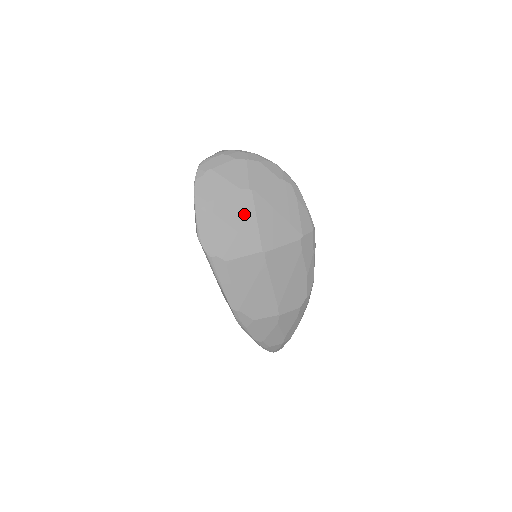
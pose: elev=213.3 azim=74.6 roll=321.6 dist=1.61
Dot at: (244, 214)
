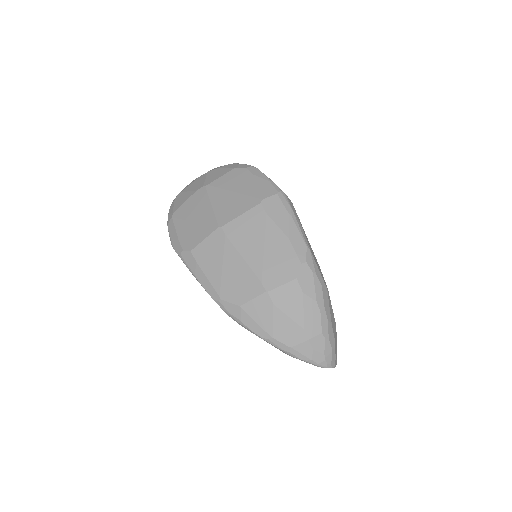
Dot at: (201, 206)
